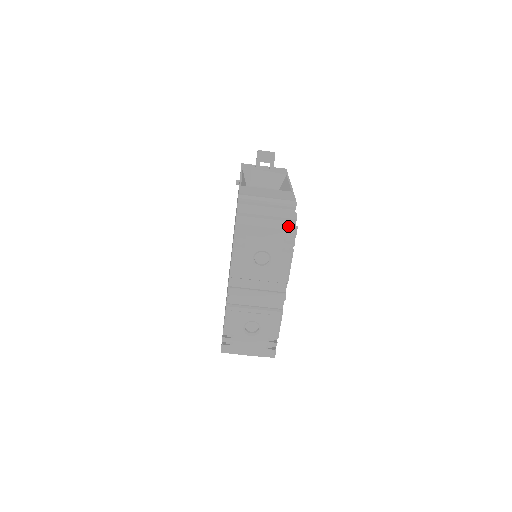
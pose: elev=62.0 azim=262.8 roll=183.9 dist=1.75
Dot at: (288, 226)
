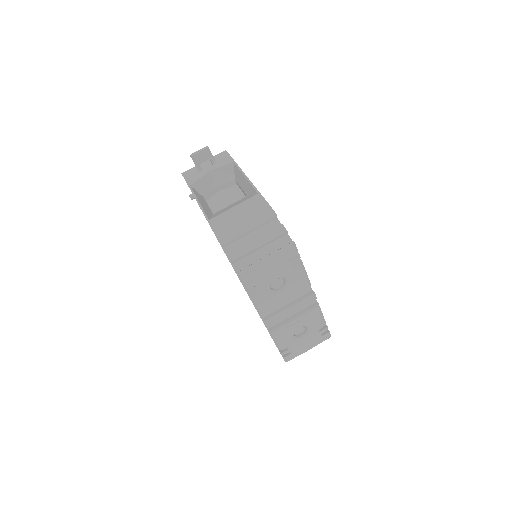
Dot at: (285, 247)
